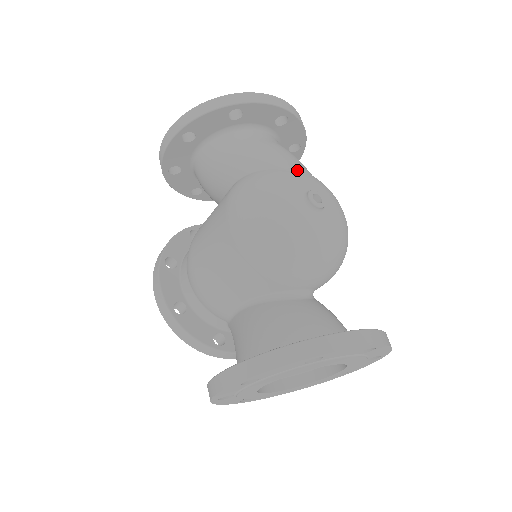
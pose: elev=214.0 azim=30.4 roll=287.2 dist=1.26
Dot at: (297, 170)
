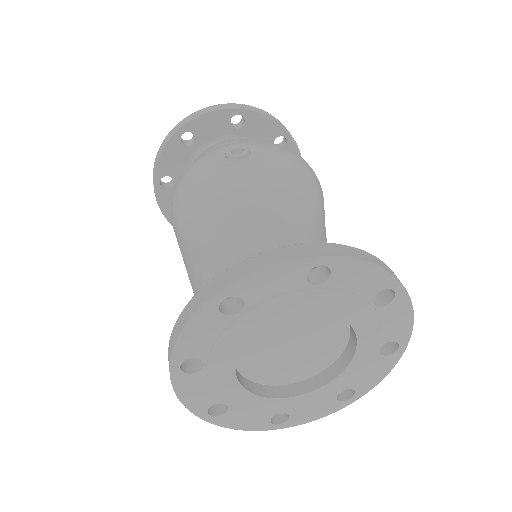
Dot at: (229, 143)
